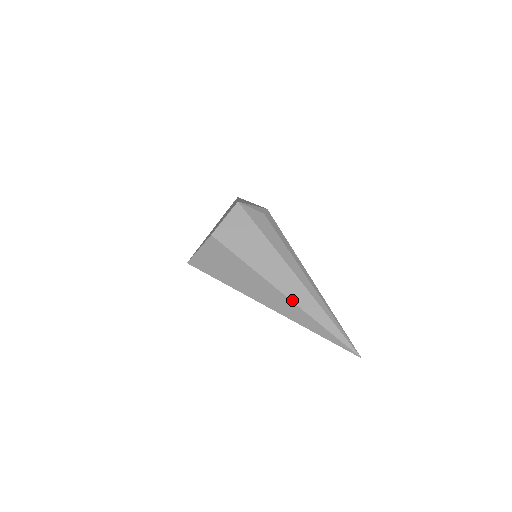
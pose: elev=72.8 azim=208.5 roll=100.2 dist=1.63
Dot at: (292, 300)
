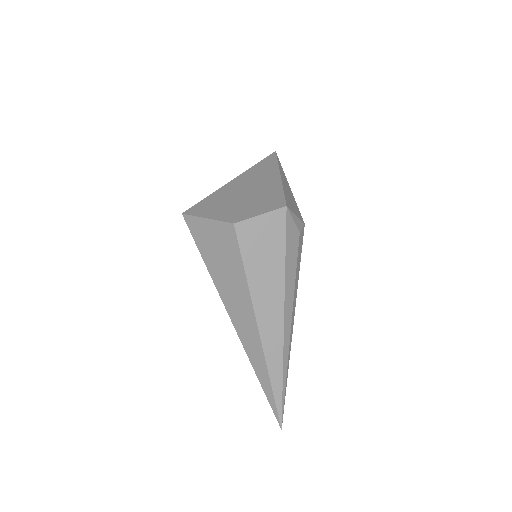
Dot at: (263, 344)
